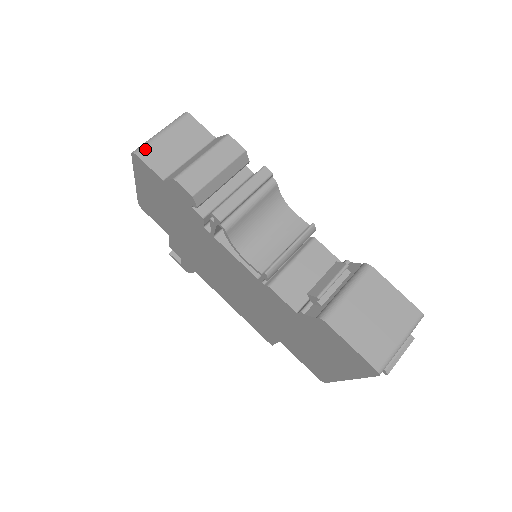
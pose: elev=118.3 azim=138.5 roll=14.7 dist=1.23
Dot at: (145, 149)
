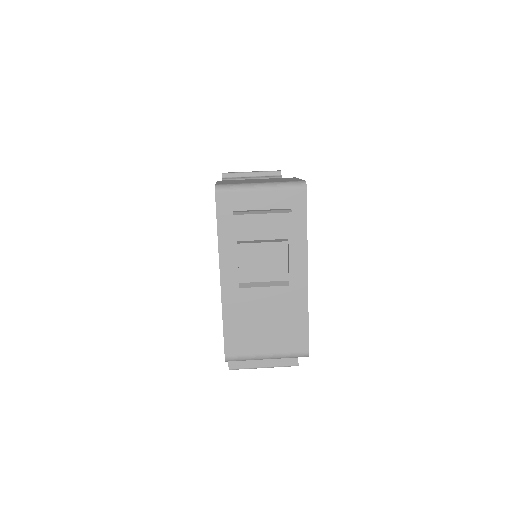
Dot at: occluded
